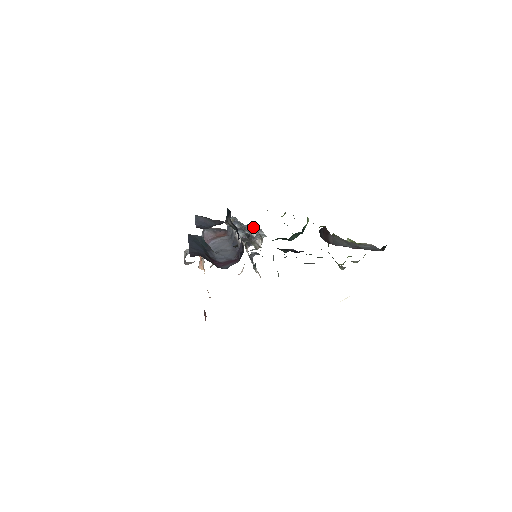
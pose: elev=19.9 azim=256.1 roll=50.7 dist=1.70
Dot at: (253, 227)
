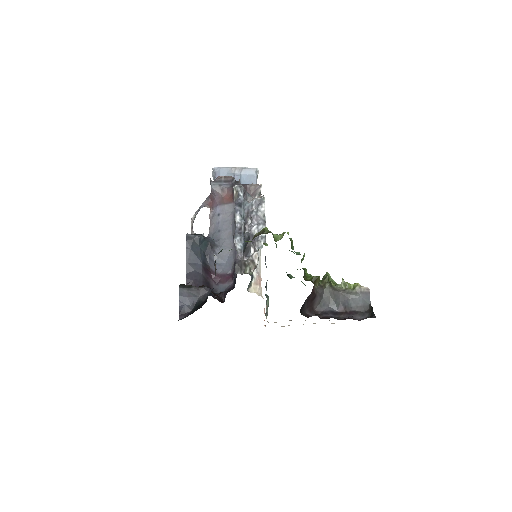
Dot at: occluded
